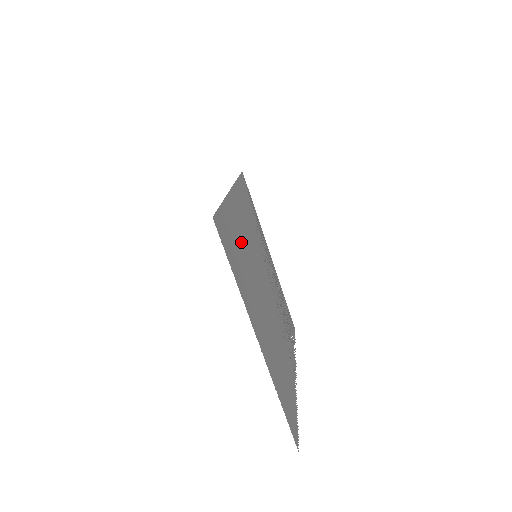
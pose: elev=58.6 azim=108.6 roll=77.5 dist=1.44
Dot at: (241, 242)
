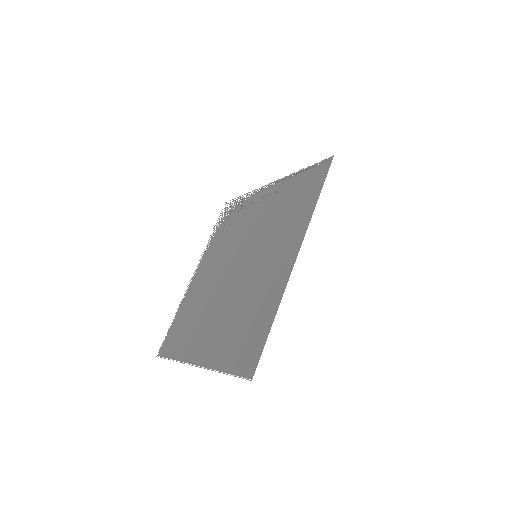
Dot at: (256, 298)
